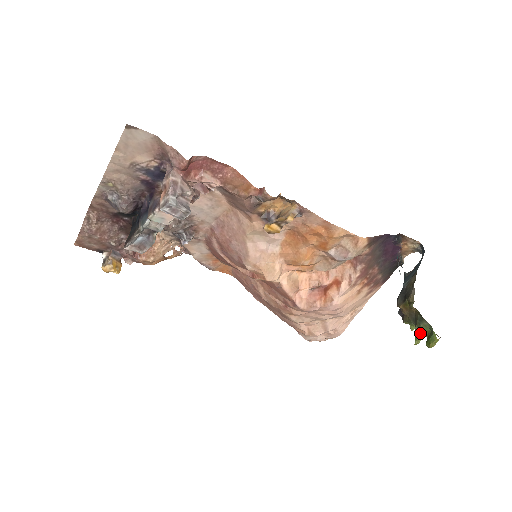
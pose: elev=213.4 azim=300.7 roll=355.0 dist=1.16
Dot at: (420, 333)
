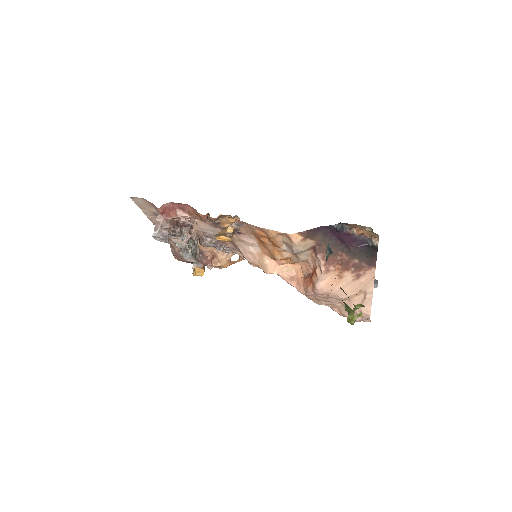
Dot at: (349, 312)
